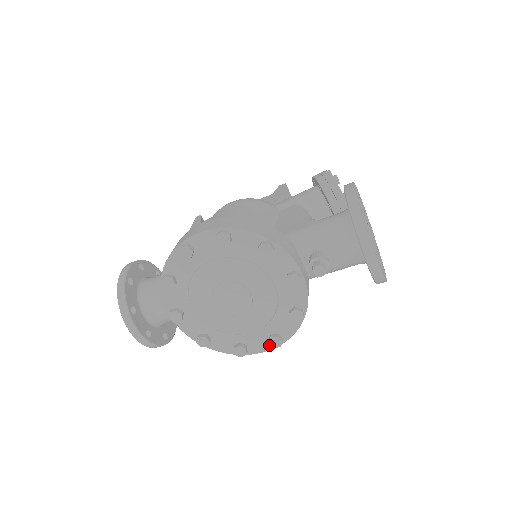
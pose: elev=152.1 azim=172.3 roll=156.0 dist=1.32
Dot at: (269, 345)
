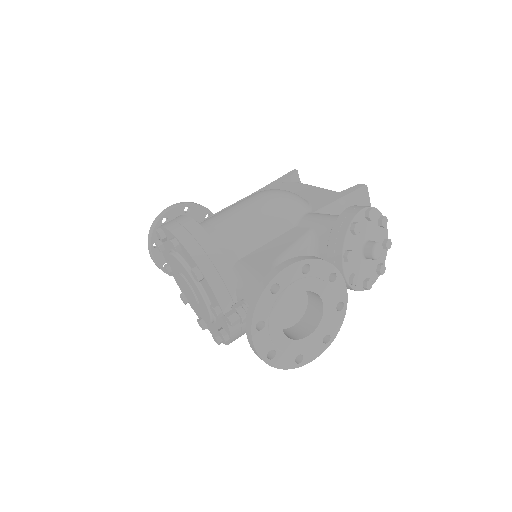
Dot at: occluded
